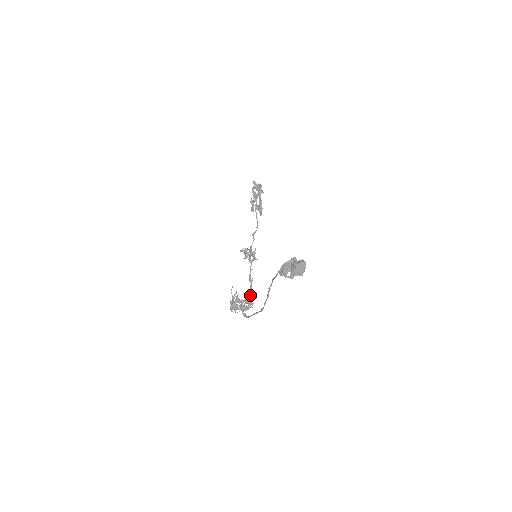
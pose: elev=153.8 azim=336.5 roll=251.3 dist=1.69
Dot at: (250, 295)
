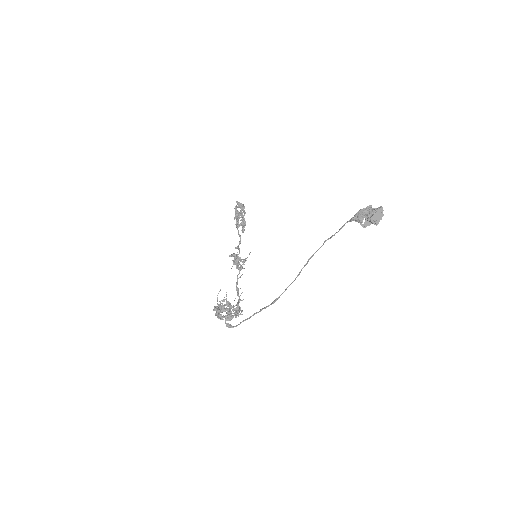
Dot at: (238, 303)
